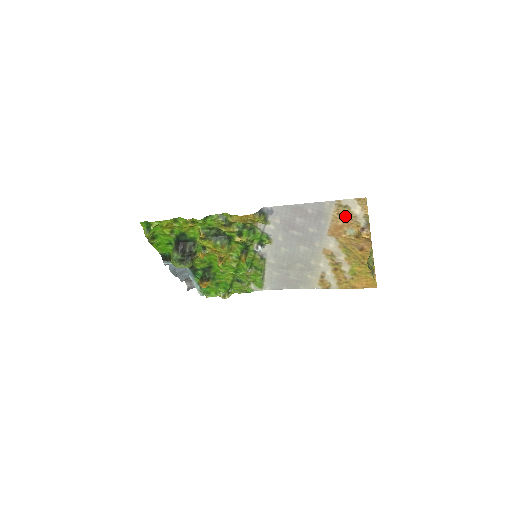
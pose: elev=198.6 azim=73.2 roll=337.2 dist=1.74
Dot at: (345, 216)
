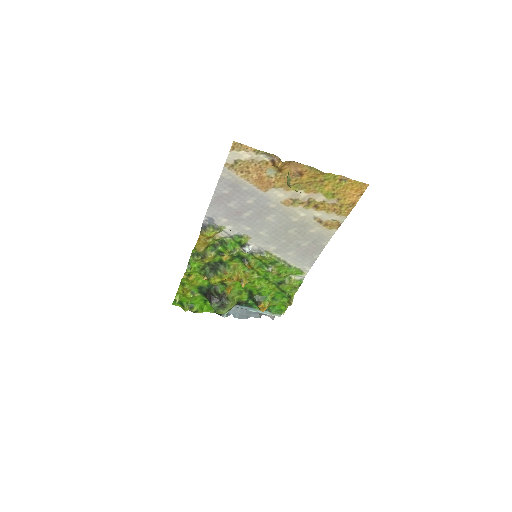
Dot at: (248, 168)
